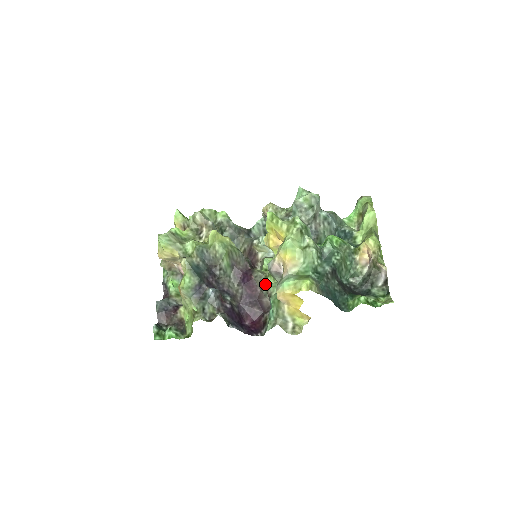
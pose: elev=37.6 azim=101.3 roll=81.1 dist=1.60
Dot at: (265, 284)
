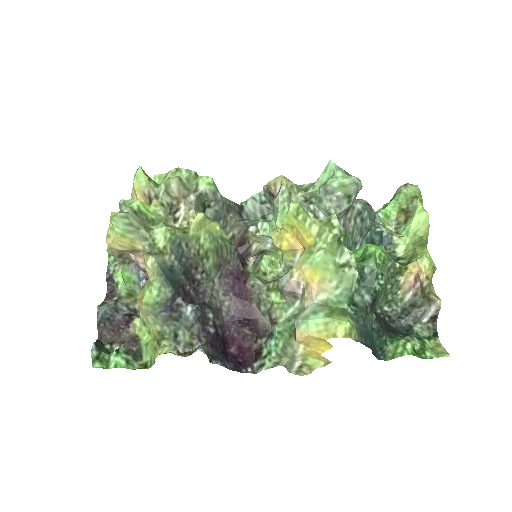
Dot at: (266, 300)
